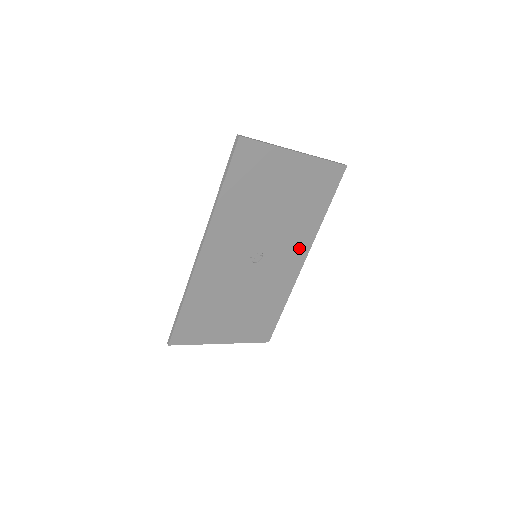
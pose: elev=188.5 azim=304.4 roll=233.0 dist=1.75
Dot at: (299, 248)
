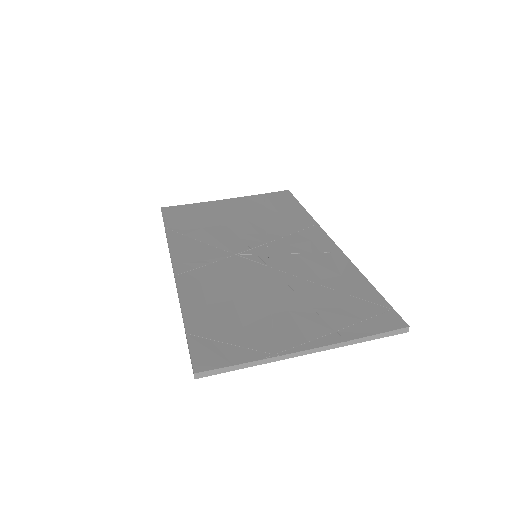
Dot at: occluded
